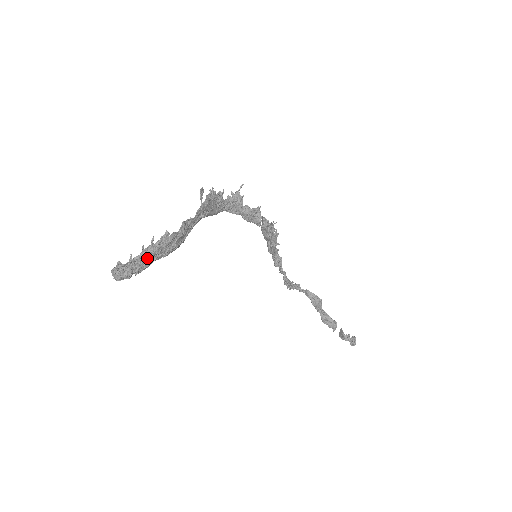
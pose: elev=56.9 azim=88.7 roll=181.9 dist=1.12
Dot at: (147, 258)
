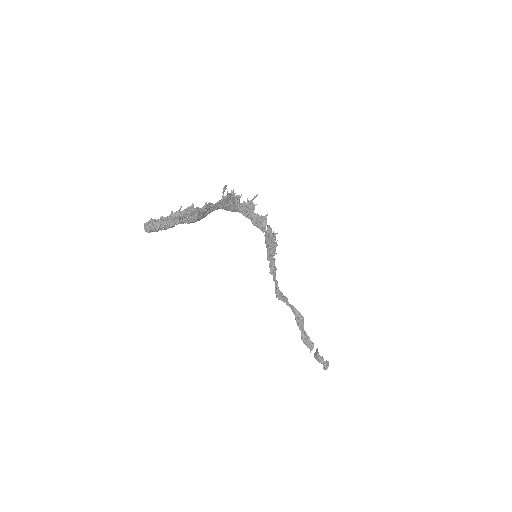
Dot at: (174, 219)
